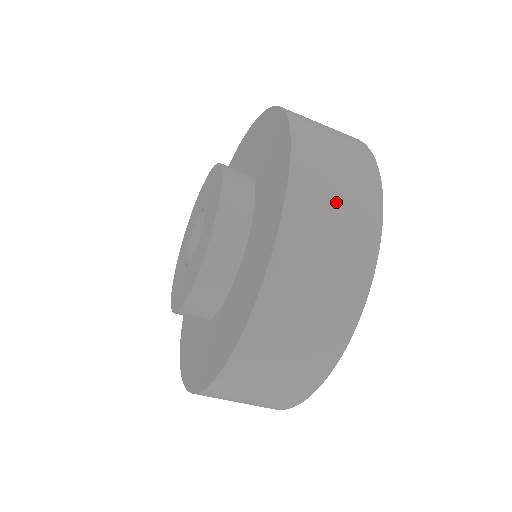
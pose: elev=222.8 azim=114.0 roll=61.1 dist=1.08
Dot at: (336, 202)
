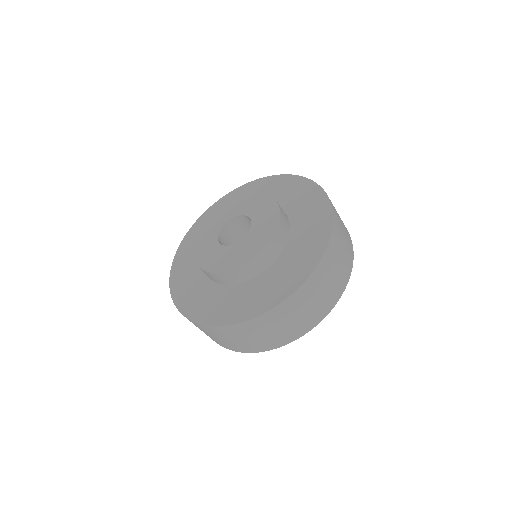
Dot at: occluded
